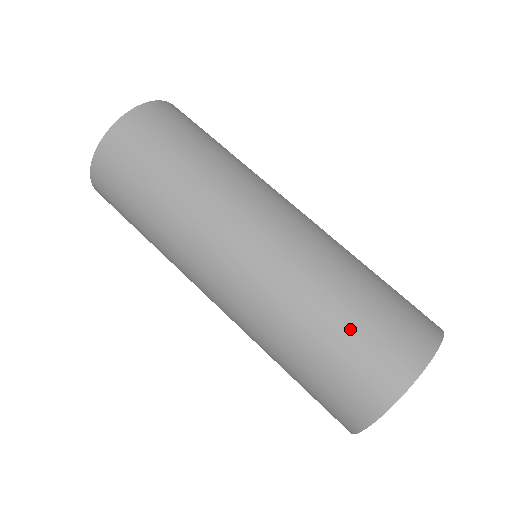
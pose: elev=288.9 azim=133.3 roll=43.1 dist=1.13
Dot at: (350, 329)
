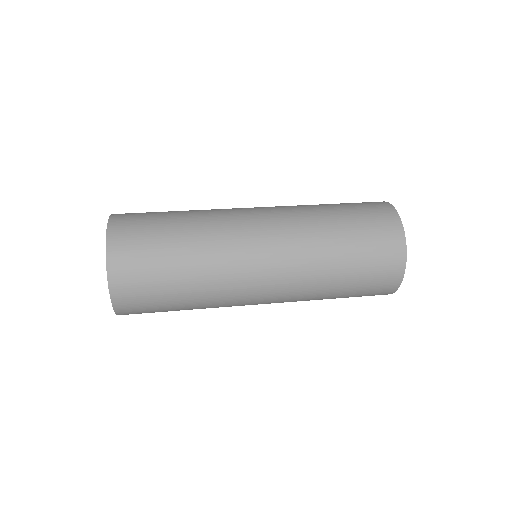
Dot at: (357, 250)
